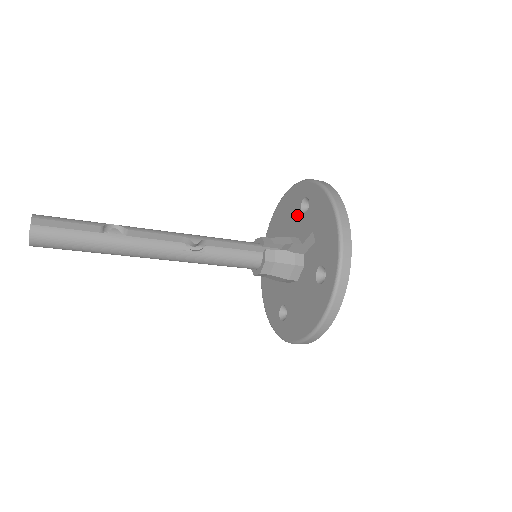
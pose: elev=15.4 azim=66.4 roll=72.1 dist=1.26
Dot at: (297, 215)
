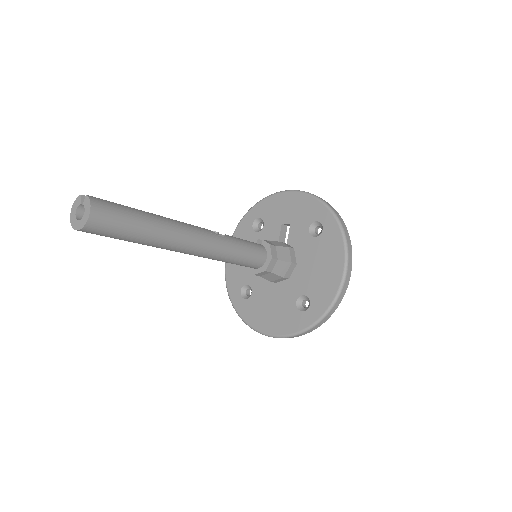
Dot at: (255, 238)
